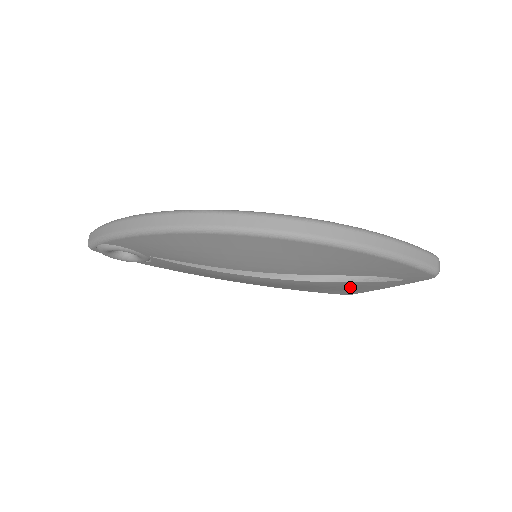
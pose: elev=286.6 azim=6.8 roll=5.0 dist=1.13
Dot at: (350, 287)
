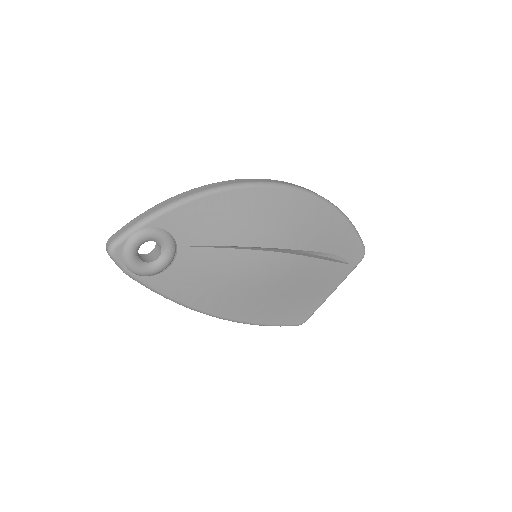
Dot at: (315, 290)
